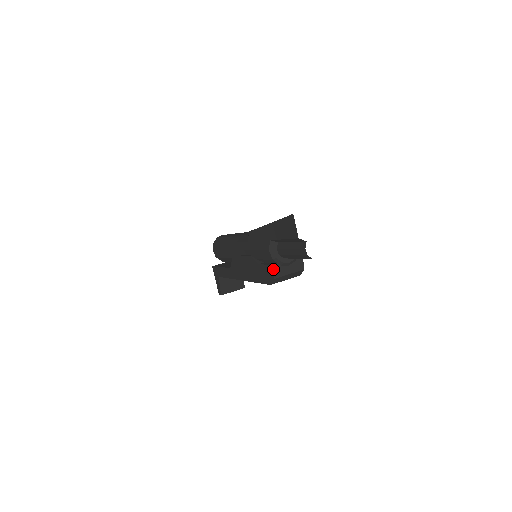
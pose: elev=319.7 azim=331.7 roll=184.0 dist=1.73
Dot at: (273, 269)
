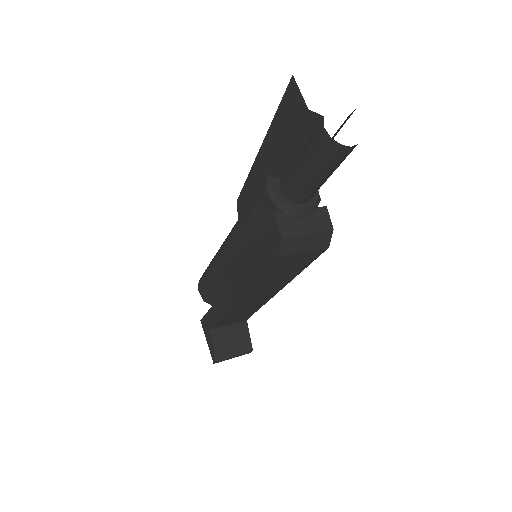
Dot at: (278, 221)
